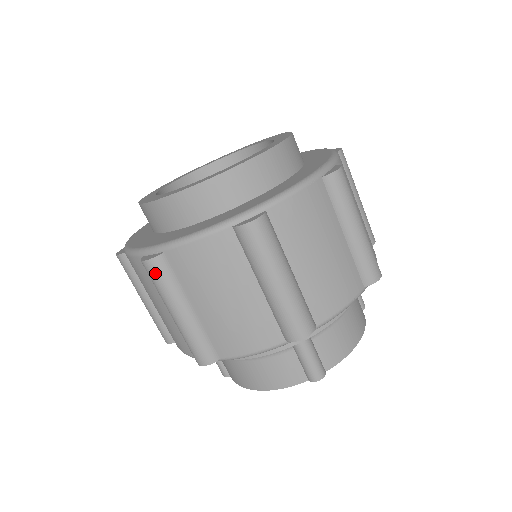
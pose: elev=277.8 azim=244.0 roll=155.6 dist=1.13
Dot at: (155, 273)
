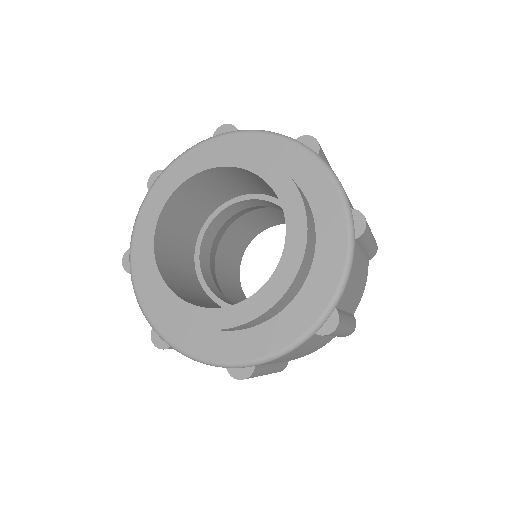
Dot at: occluded
